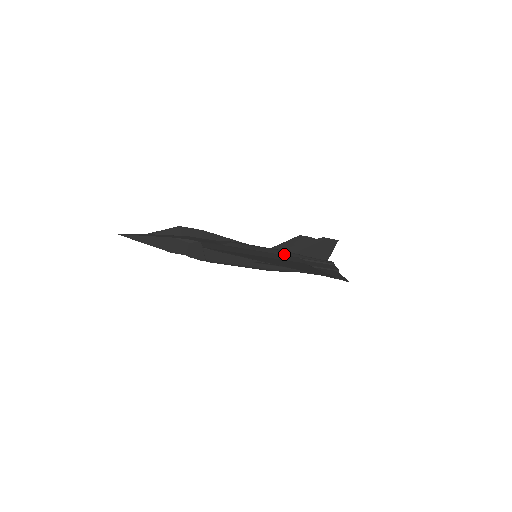
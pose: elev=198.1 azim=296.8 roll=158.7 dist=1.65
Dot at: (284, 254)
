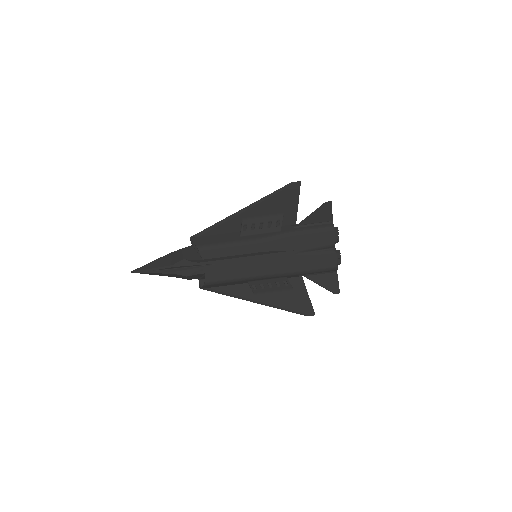
Dot at: occluded
